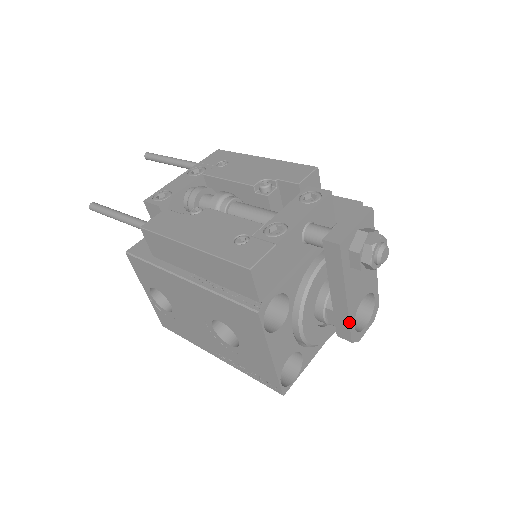
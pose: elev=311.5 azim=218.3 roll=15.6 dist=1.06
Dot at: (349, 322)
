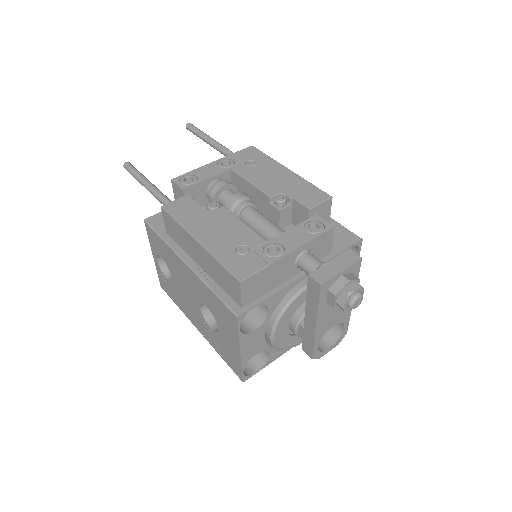
Dot at: (314, 343)
